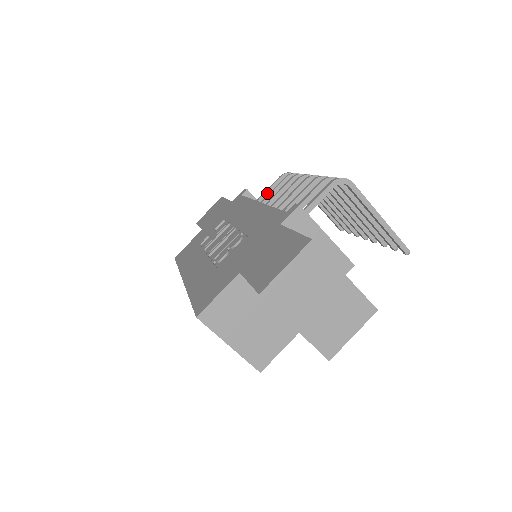
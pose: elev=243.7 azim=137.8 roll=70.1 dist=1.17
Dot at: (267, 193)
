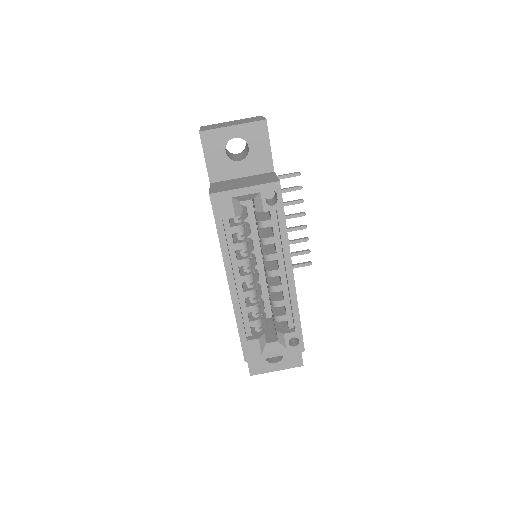
Dot at: occluded
